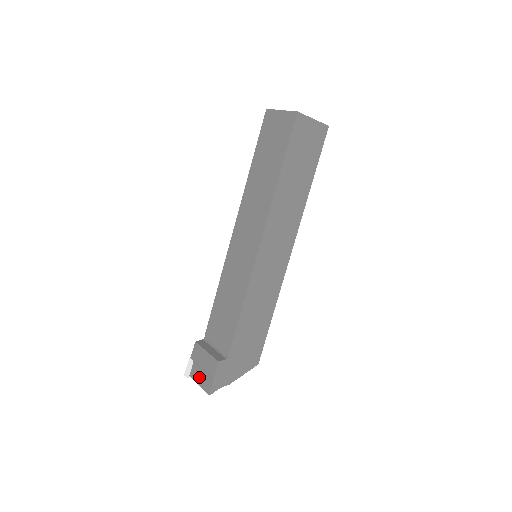
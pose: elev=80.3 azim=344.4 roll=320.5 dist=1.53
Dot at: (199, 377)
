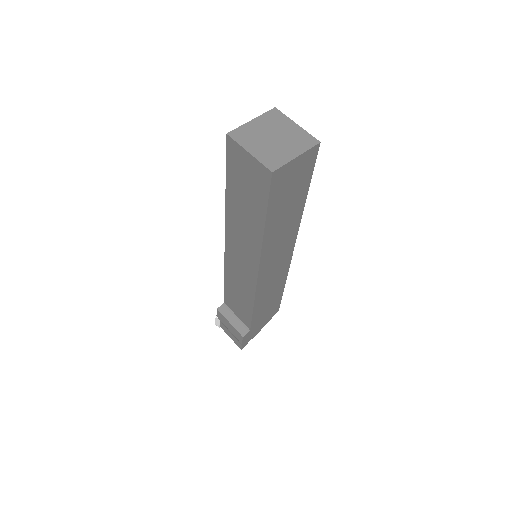
Dot at: (229, 334)
